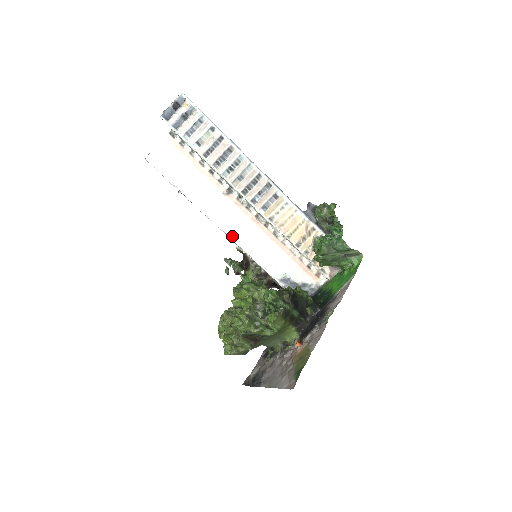
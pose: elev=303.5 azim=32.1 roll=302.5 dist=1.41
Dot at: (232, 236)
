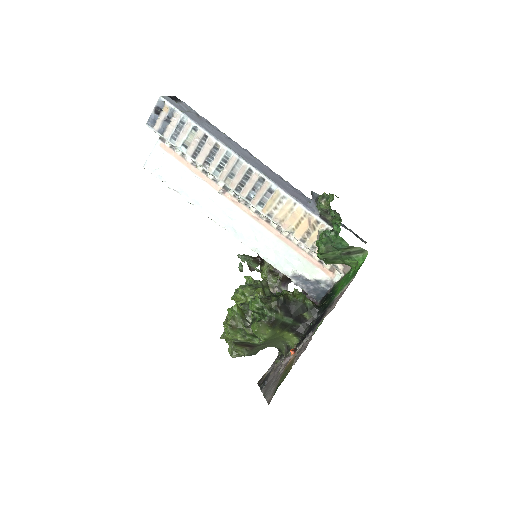
Dot at: (235, 235)
